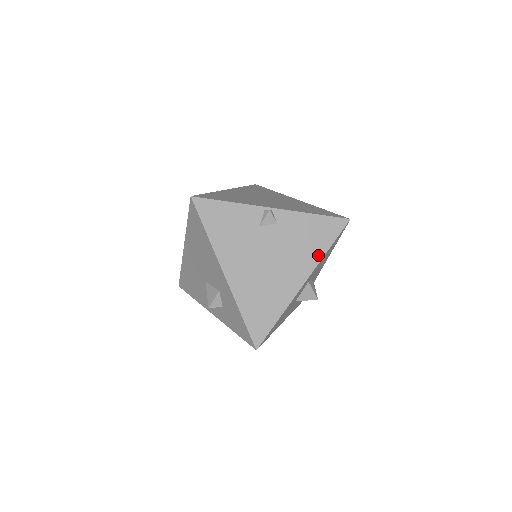
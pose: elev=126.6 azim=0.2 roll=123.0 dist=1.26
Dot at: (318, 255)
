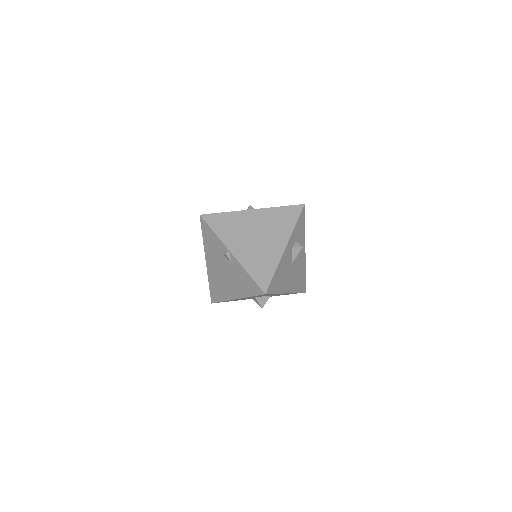
Dot at: (245, 294)
